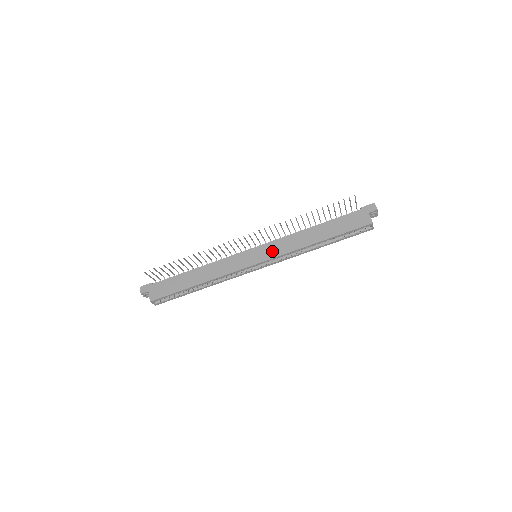
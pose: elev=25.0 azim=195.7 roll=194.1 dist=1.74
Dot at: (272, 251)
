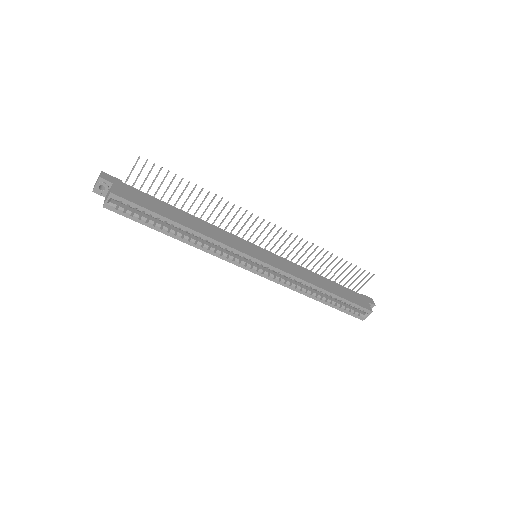
Dot at: (279, 263)
